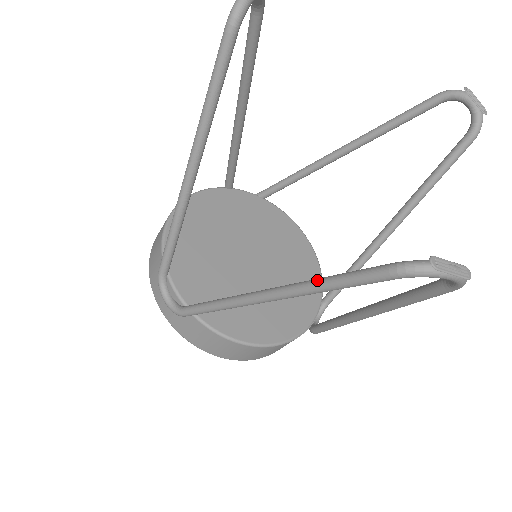
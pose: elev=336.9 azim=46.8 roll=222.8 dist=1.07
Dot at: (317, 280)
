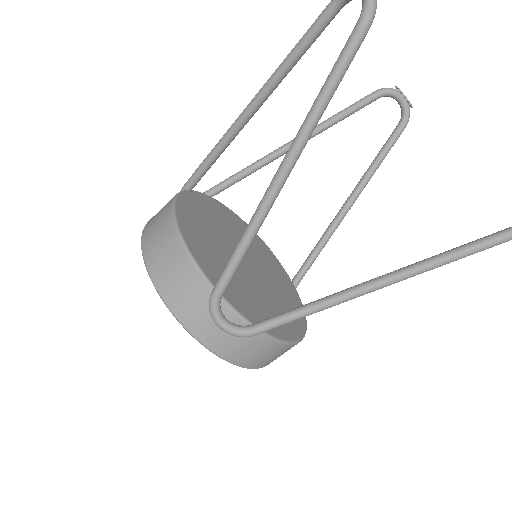
Dot at: (448, 253)
